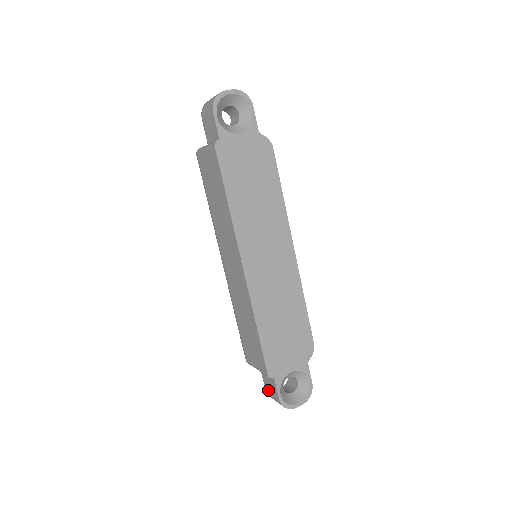
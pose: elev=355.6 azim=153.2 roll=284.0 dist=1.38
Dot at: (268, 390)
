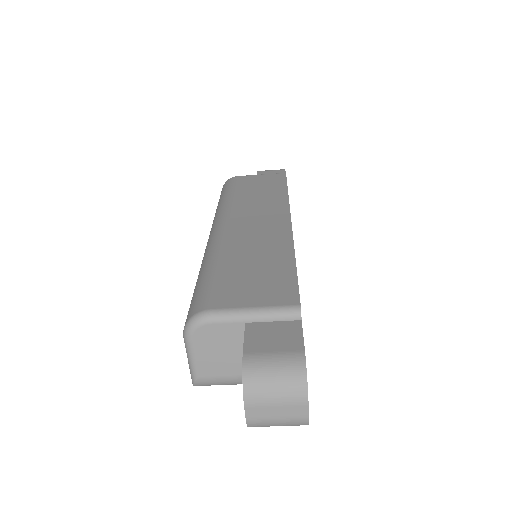
Dot at: (259, 348)
